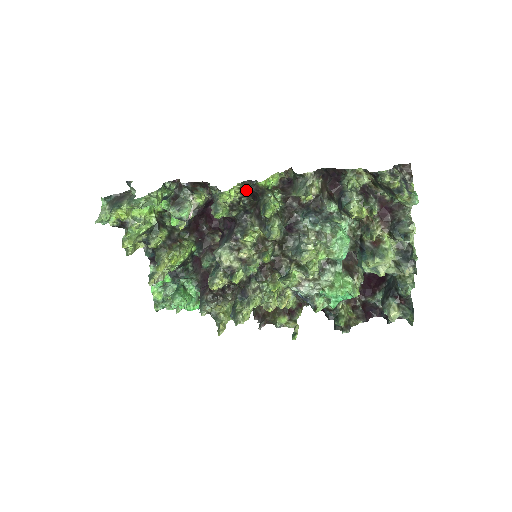
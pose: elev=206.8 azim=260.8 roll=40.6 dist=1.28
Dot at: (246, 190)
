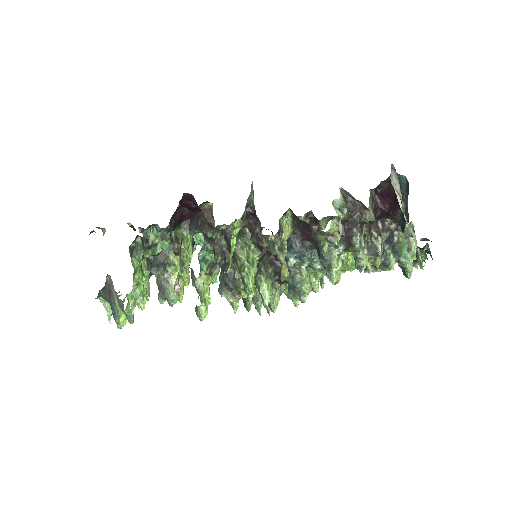
Dot at: (215, 264)
